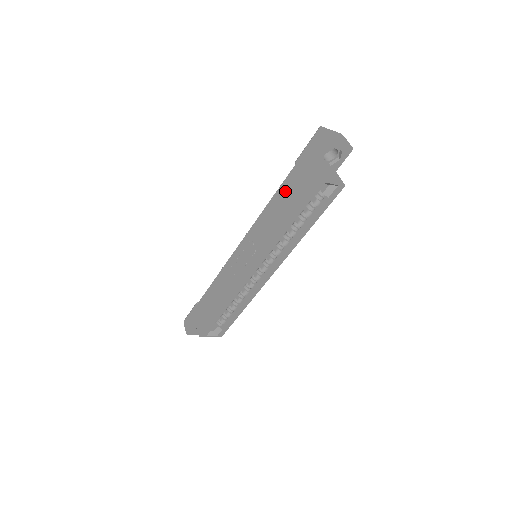
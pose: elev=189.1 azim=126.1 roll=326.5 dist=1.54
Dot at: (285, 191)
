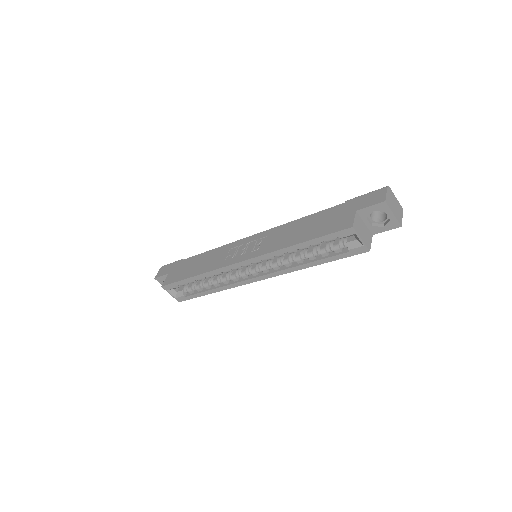
Dot at: (319, 218)
